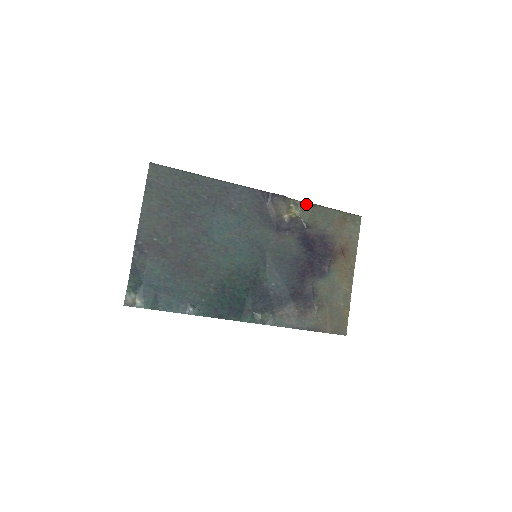
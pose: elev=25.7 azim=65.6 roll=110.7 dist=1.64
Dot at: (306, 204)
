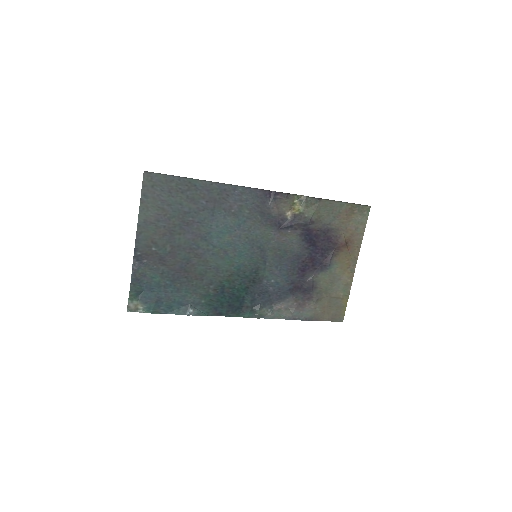
Dot at: (311, 199)
